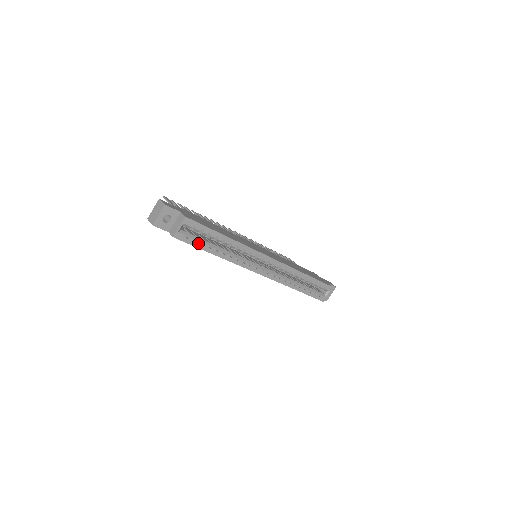
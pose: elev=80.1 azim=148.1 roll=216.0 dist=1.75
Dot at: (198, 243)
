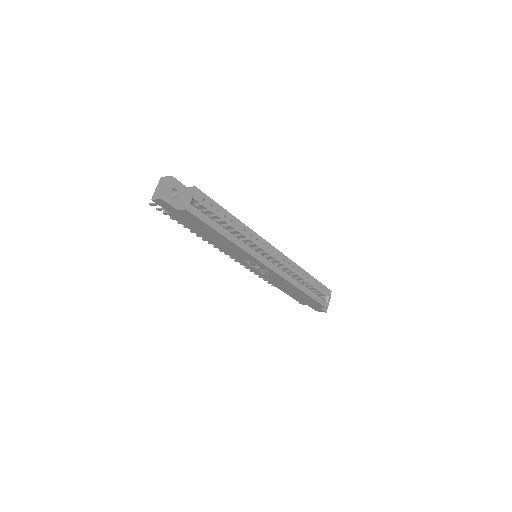
Dot at: (209, 221)
